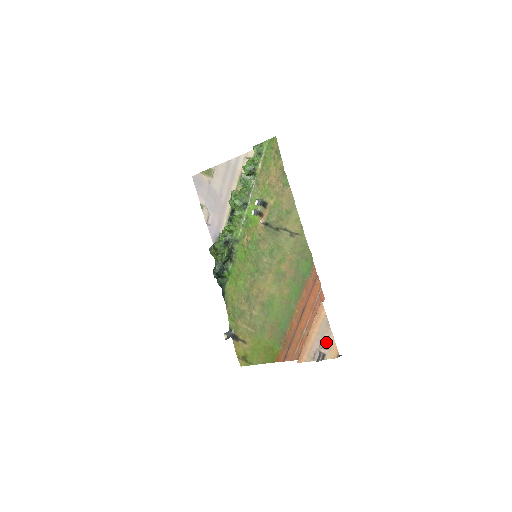
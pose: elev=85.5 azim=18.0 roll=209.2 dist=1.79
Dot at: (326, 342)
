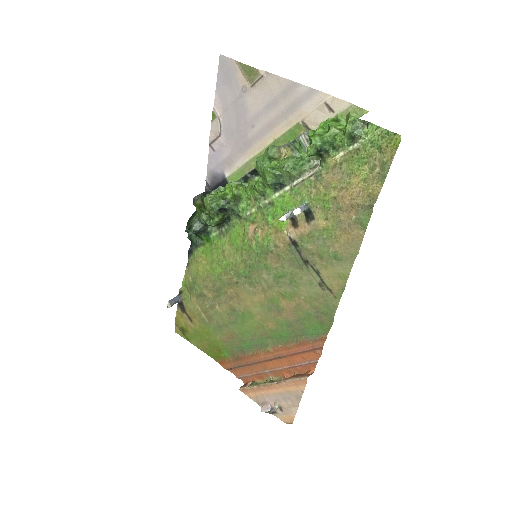
Dot at: (285, 407)
